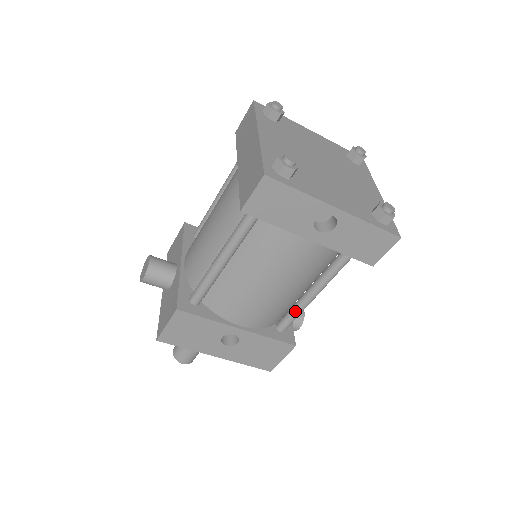
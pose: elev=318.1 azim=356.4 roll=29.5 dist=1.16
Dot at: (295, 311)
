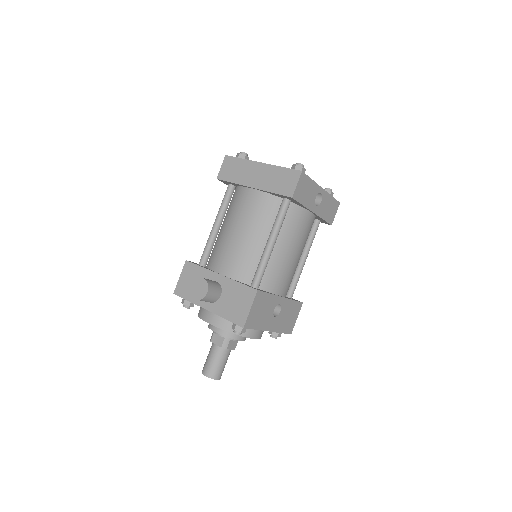
Dot at: (297, 277)
